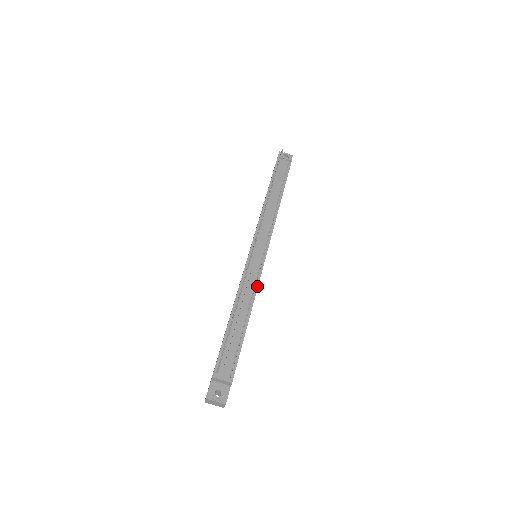
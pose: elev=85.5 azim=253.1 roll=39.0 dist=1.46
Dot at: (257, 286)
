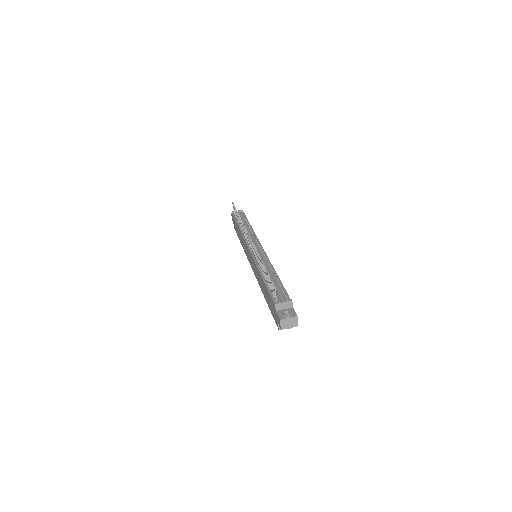
Dot at: (269, 260)
